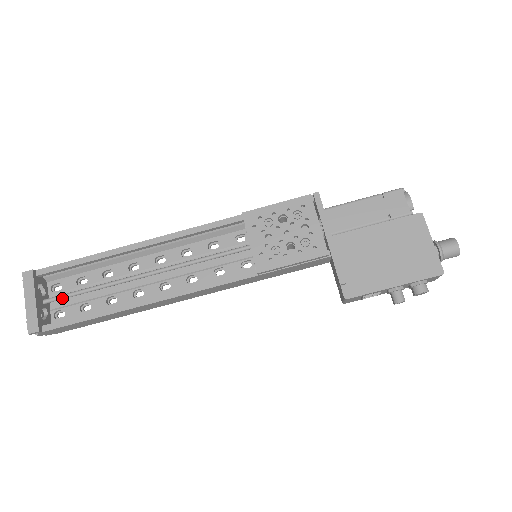
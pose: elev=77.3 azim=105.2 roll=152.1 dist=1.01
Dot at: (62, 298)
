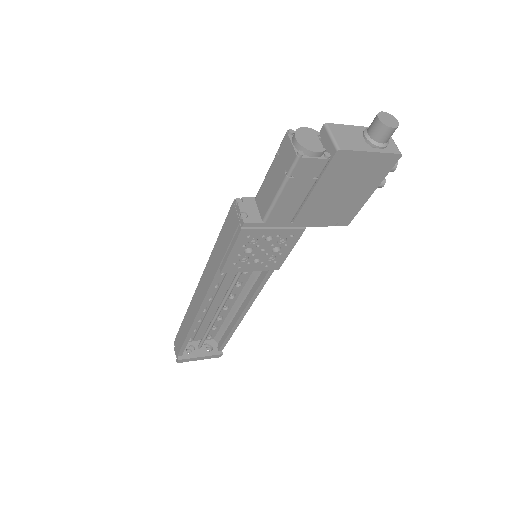
Dot at: occluded
